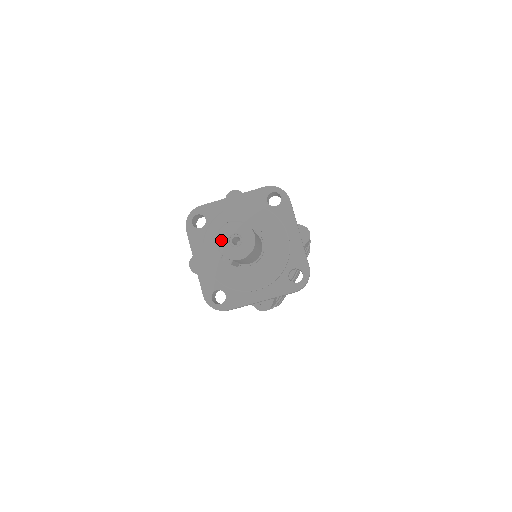
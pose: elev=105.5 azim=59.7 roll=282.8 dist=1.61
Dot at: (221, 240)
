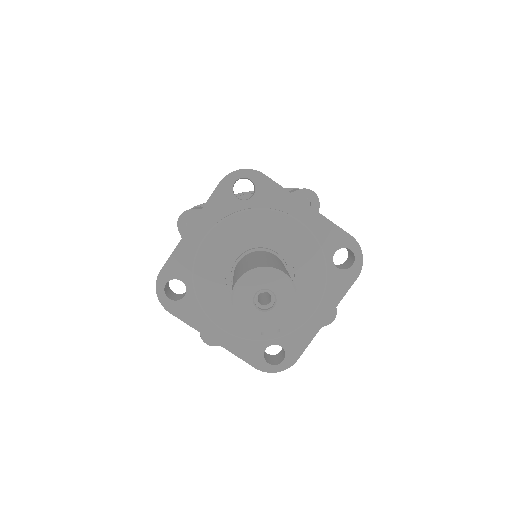
Dot at: (246, 315)
